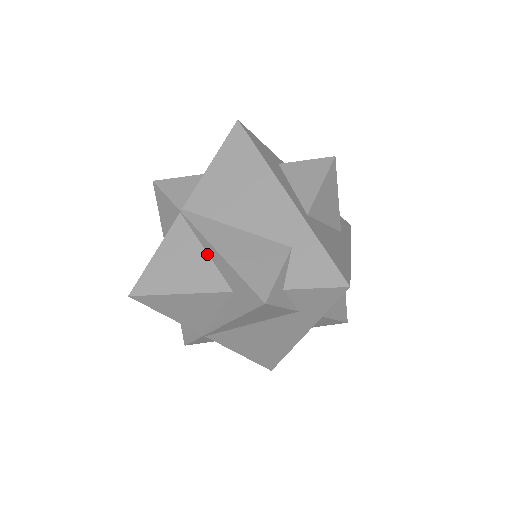
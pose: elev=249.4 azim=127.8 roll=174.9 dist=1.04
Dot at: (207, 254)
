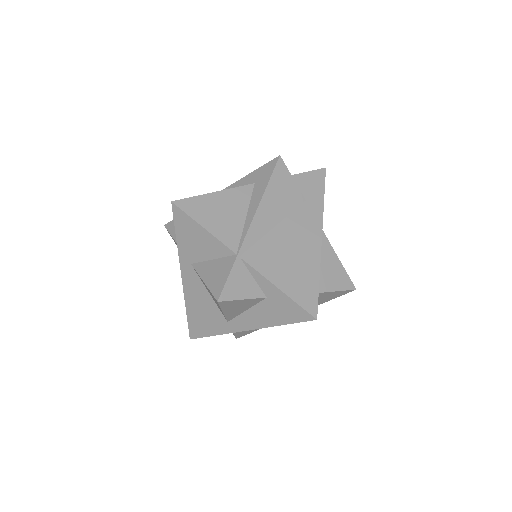
Dot at: occluded
